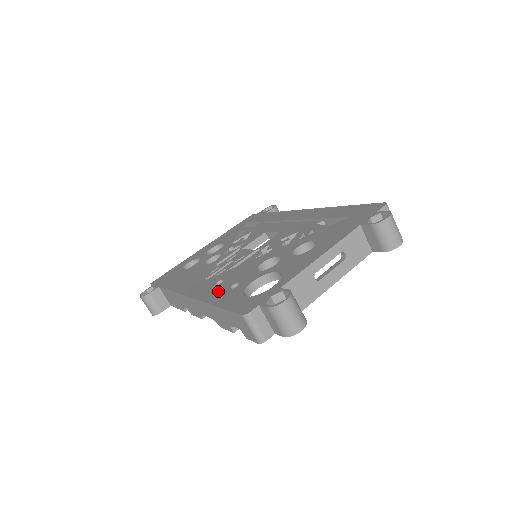
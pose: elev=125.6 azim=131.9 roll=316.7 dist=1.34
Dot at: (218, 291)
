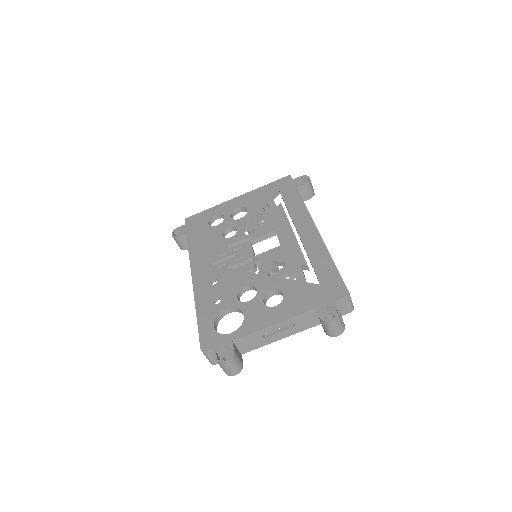
Dot at: (207, 296)
